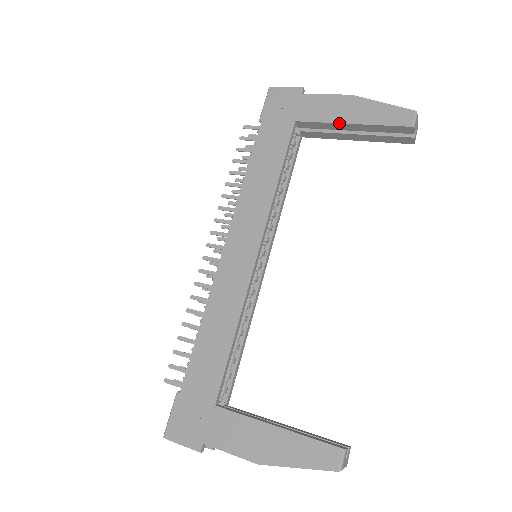
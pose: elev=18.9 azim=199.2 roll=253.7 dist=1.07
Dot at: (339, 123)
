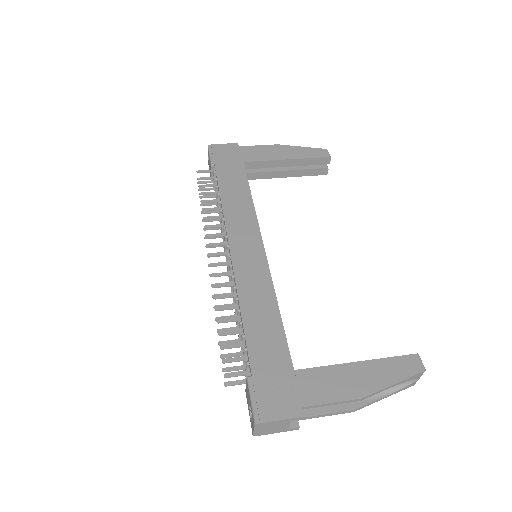
Dot at: (279, 160)
